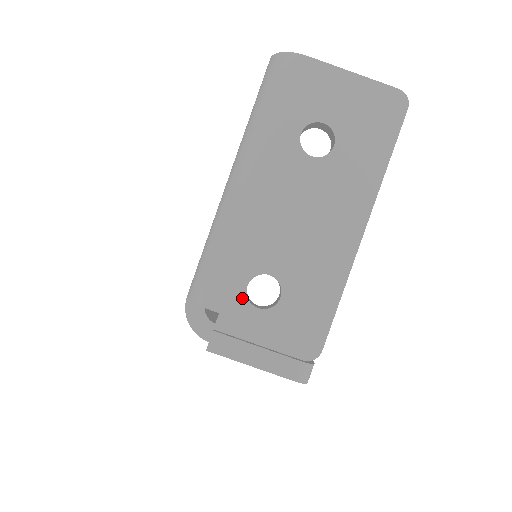
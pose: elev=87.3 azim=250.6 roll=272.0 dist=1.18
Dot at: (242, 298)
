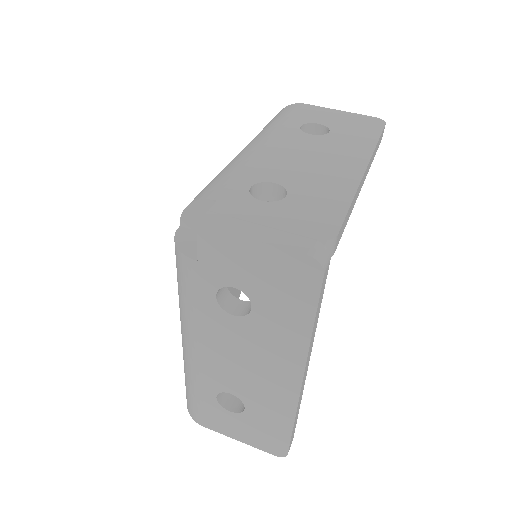
Dot at: (244, 194)
